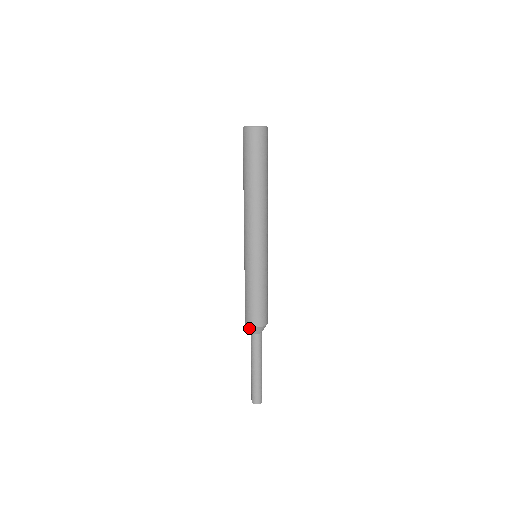
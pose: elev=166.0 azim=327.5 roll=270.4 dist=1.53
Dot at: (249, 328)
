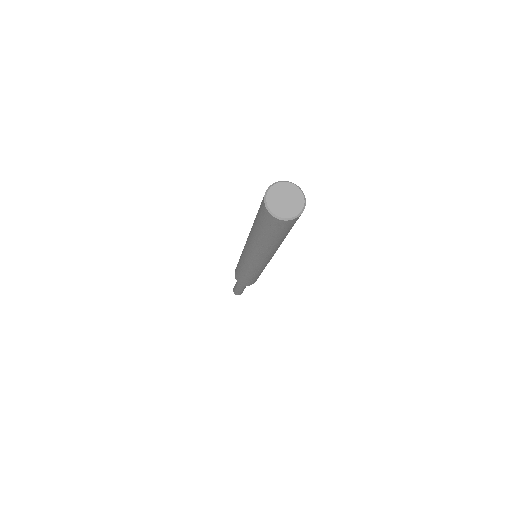
Dot at: occluded
